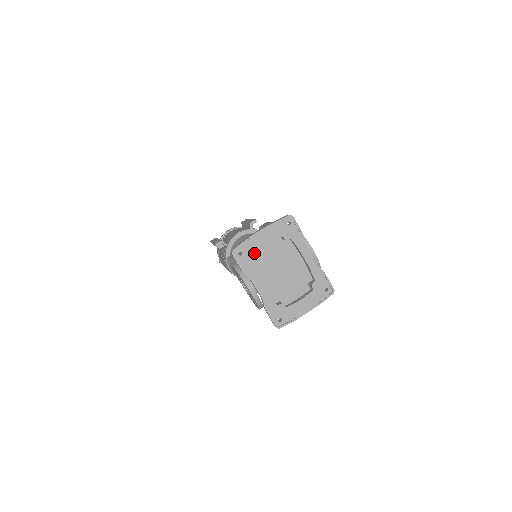
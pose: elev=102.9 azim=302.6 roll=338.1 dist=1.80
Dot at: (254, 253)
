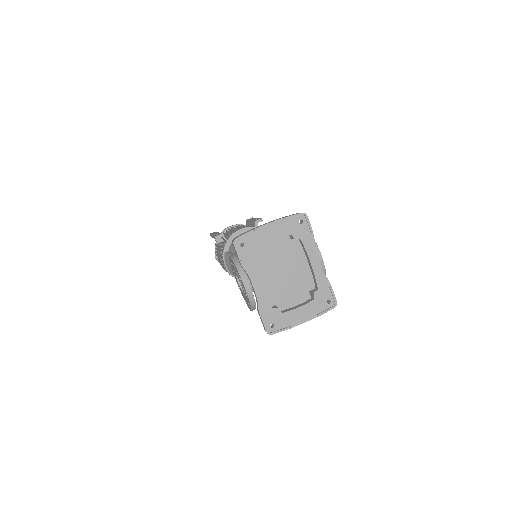
Dot at: (257, 247)
